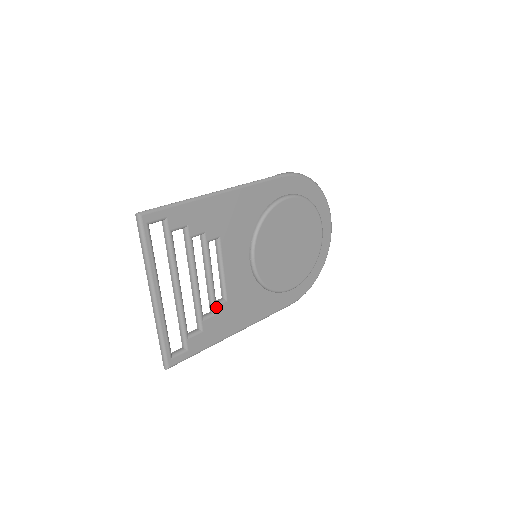
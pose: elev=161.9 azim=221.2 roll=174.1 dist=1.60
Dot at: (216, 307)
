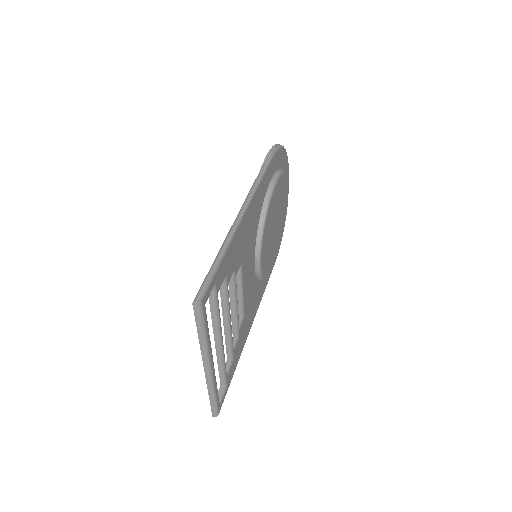
Dot at: (239, 330)
